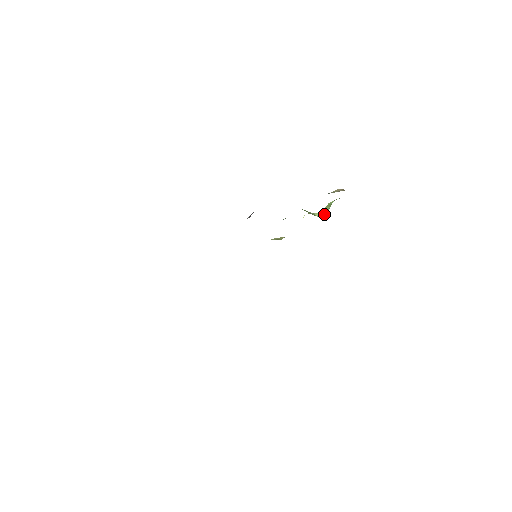
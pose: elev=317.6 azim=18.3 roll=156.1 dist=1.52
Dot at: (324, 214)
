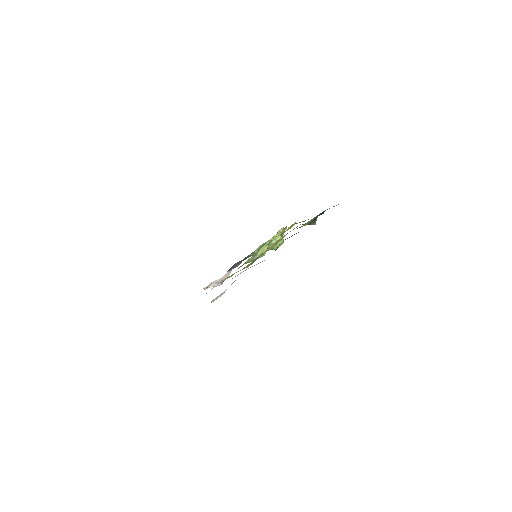
Dot at: (282, 240)
